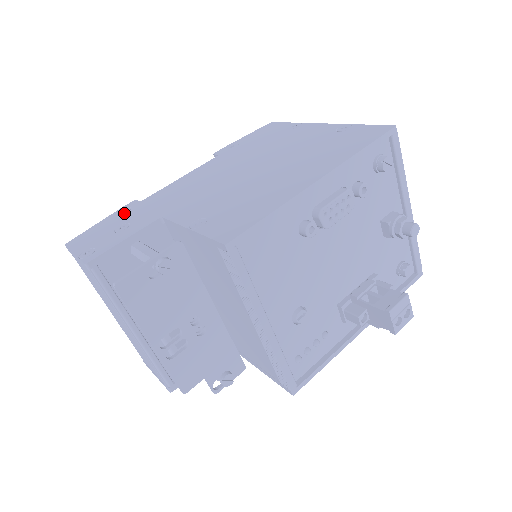
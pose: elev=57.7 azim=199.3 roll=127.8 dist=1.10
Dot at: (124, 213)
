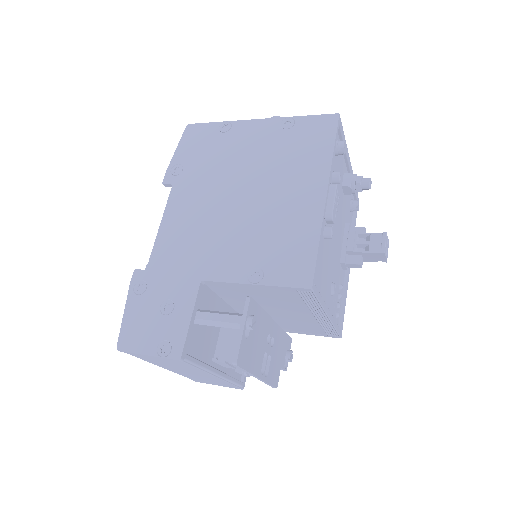
Dot at: (144, 290)
